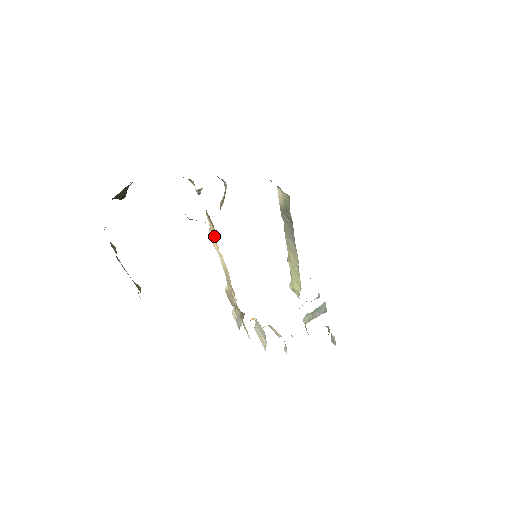
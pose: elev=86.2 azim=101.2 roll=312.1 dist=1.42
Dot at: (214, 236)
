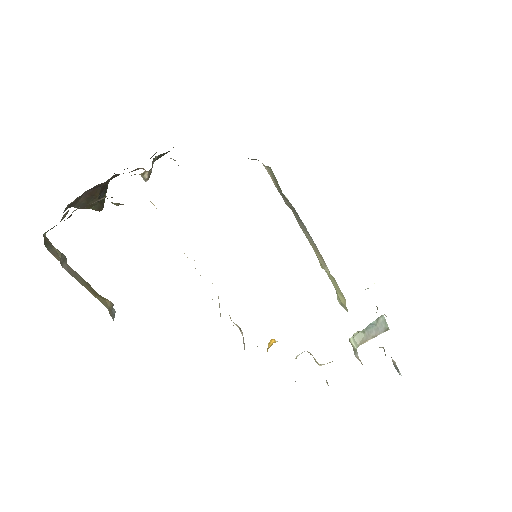
Dot at: occluded
